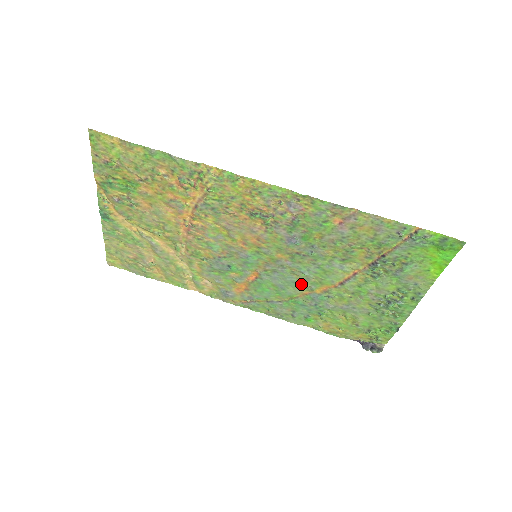
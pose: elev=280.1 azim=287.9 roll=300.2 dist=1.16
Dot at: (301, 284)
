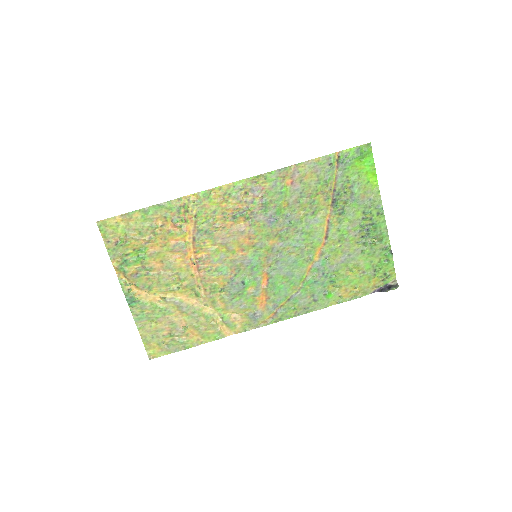
Dot at: (301, 260)
